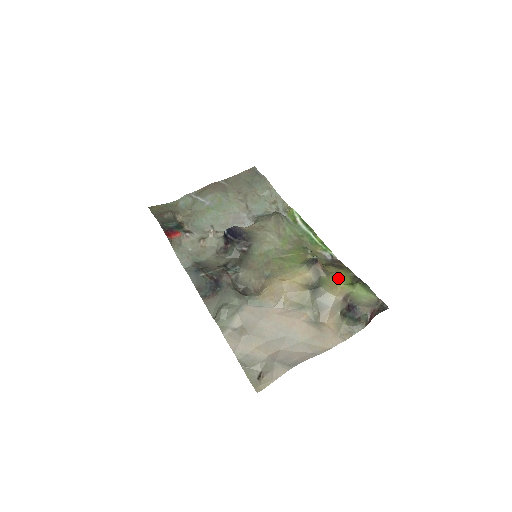
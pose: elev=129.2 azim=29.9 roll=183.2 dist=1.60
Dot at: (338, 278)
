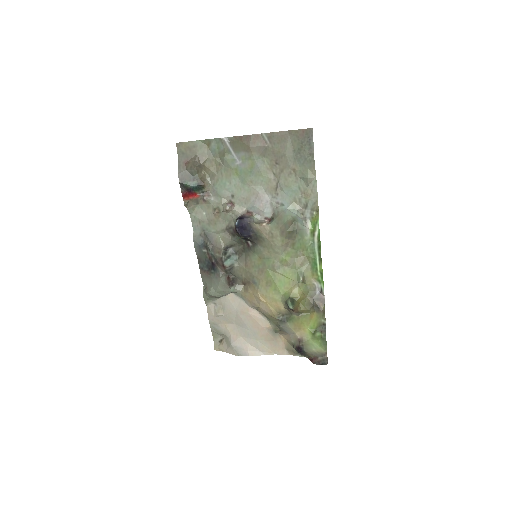
Dot at: (307, 321)
